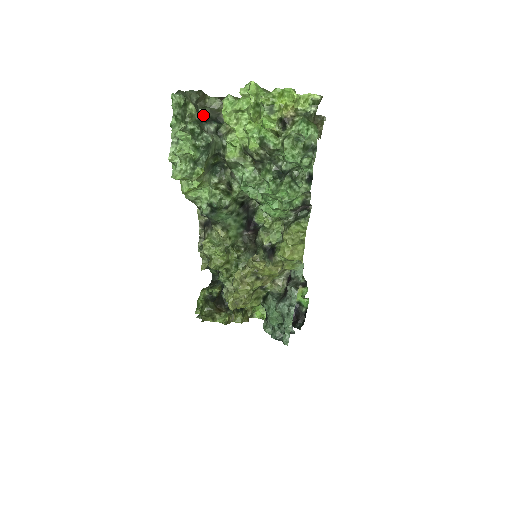
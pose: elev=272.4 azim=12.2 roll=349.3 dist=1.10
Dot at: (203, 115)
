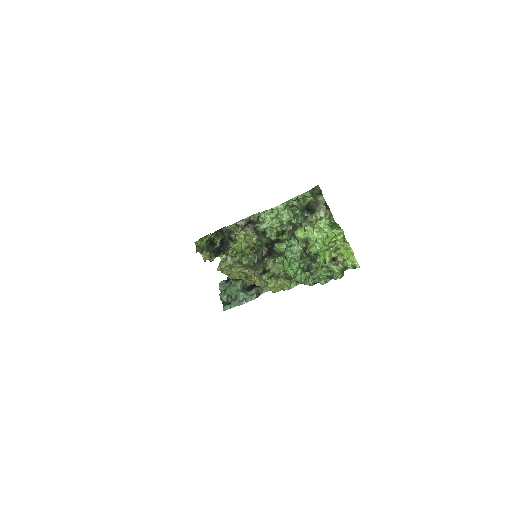
Dot at: (310, 201)
